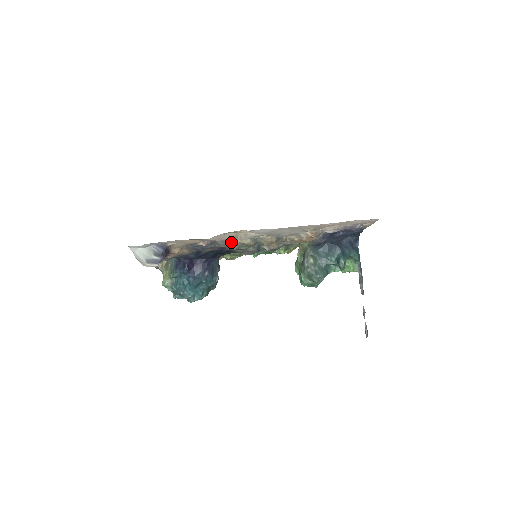
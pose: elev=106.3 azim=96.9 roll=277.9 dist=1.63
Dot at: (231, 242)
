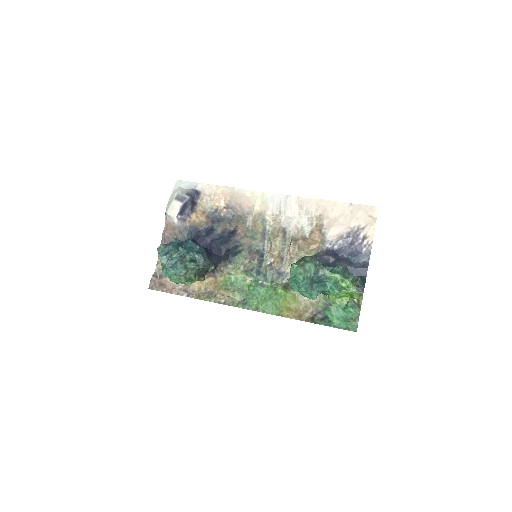
Dot at: (245, 220)
